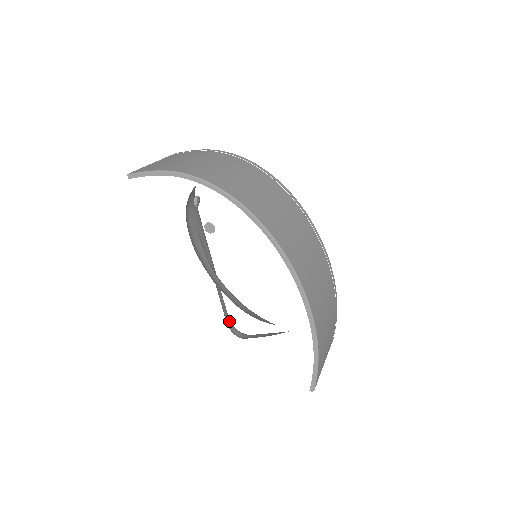
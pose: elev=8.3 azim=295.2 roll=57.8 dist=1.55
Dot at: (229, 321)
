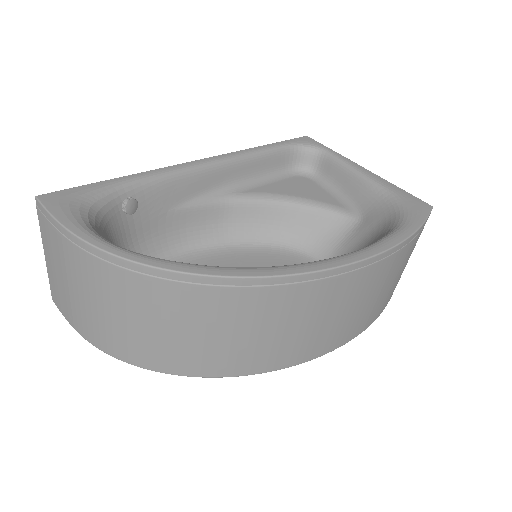
Dot at: (289, 155)
